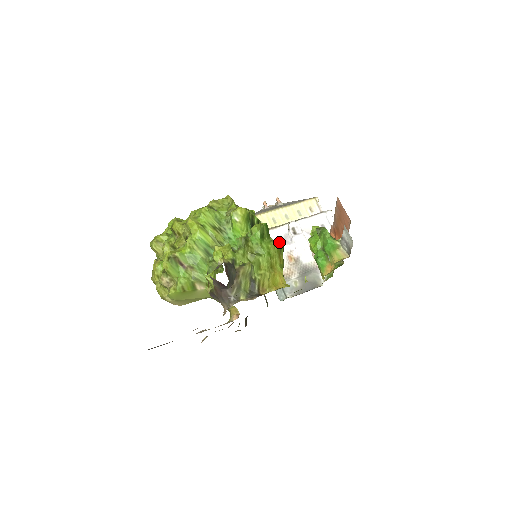
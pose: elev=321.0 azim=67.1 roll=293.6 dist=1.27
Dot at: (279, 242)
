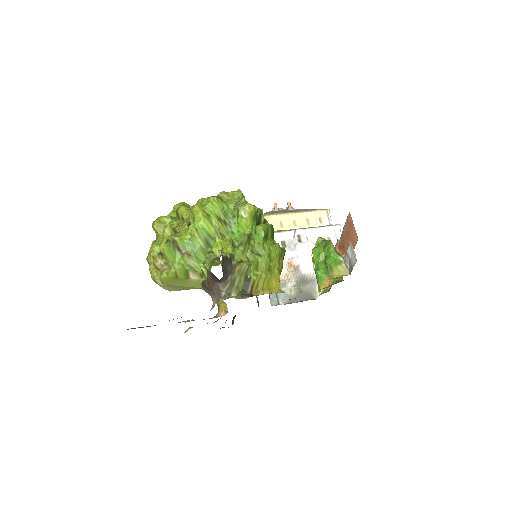
Dot at: (282, 246)
